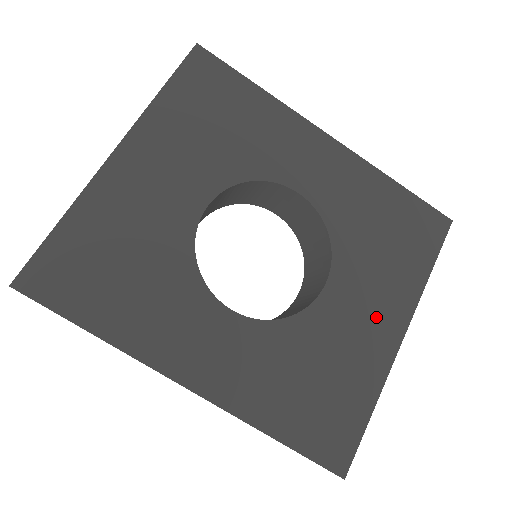
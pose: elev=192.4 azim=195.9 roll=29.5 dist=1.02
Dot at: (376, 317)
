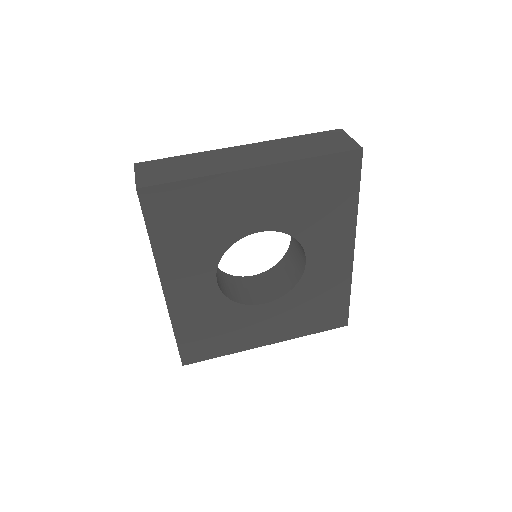
Dot at: (267, 330)
